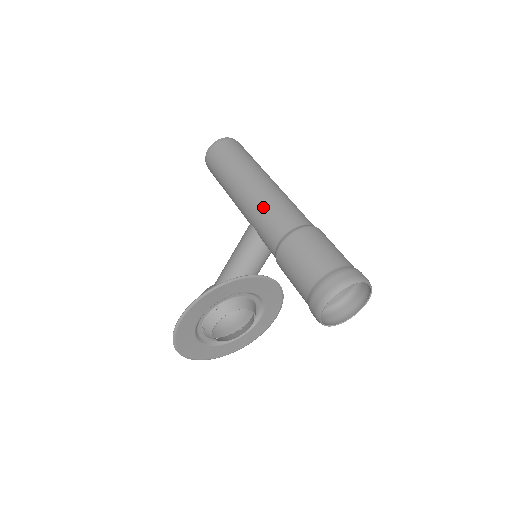
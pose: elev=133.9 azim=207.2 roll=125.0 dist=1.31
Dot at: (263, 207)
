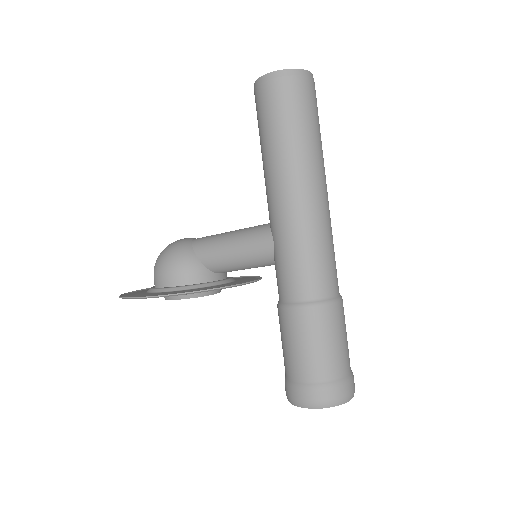
Dot at: (299, 242)
